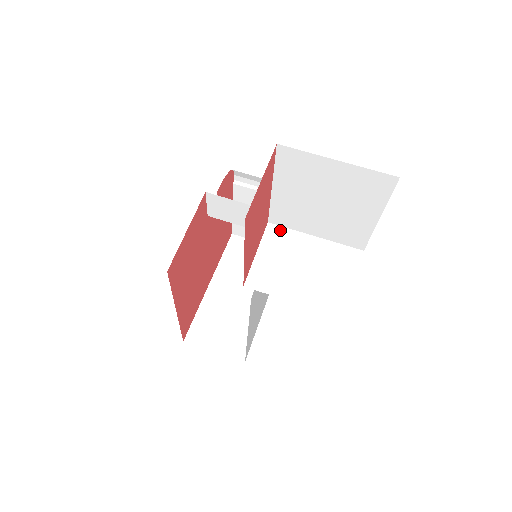
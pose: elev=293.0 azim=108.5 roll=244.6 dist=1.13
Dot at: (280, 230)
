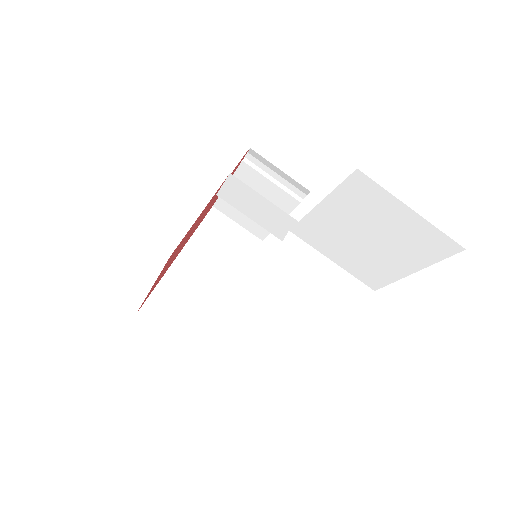
Dot at: (299, 243)
